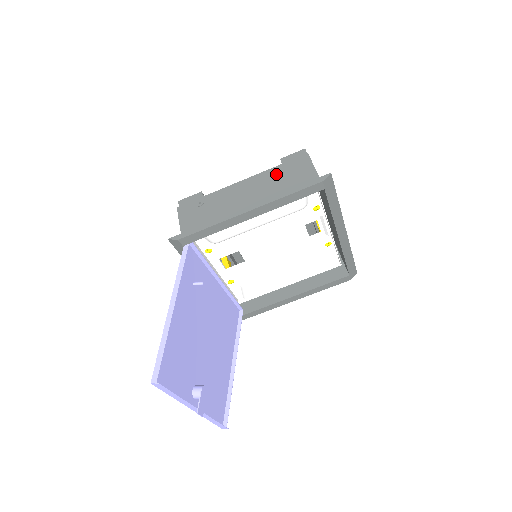
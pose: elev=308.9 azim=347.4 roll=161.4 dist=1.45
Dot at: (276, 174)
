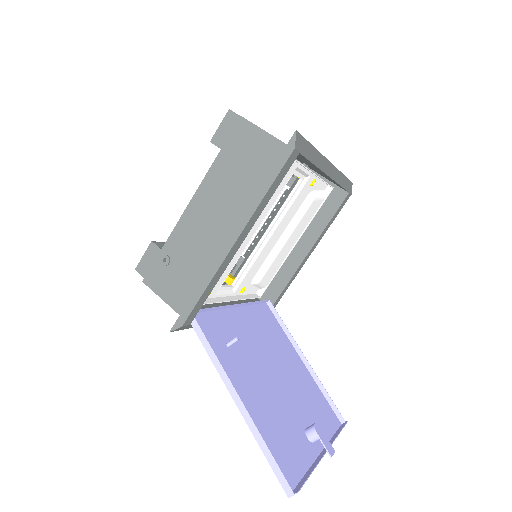
Dot at: (224, 168)
